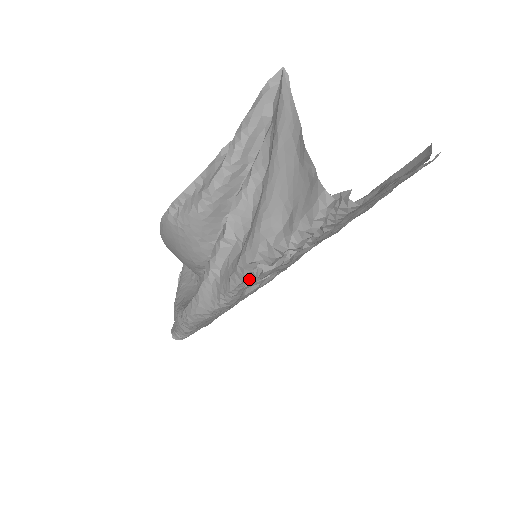
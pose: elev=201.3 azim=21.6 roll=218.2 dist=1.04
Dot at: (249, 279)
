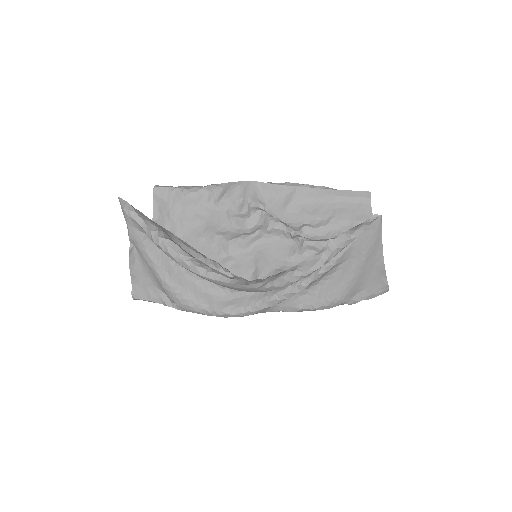
Dot at: occluded
